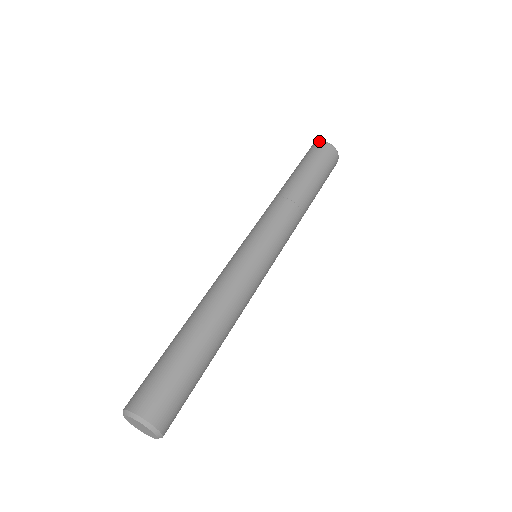
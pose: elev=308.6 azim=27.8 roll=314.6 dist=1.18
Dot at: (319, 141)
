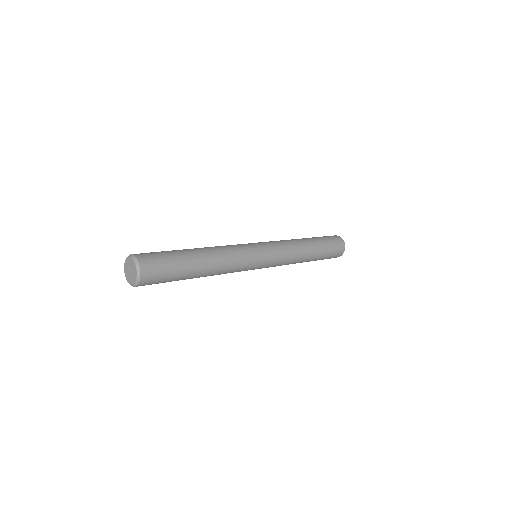
Dot at: (336, 235)
